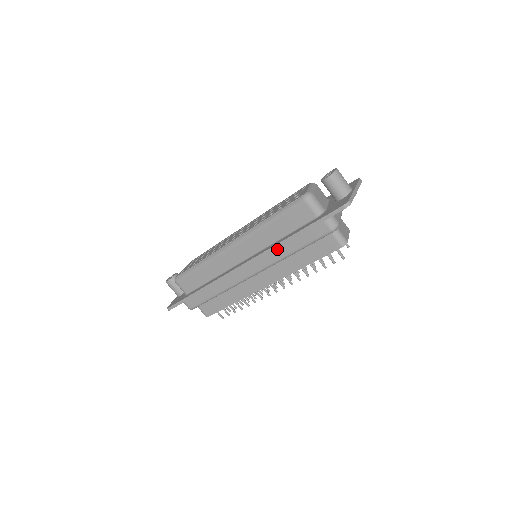
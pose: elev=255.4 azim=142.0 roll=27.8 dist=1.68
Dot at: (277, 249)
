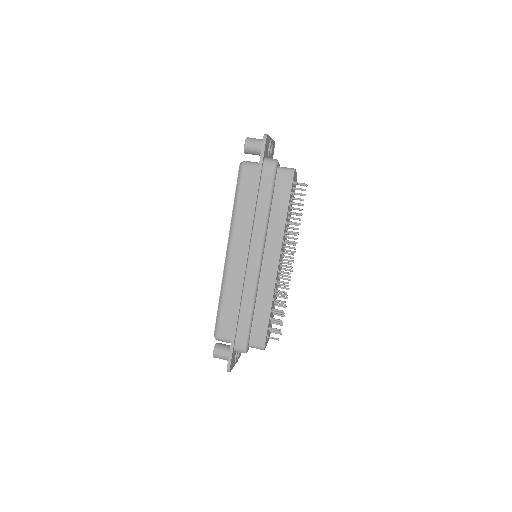
Dot at: (256, 218)
